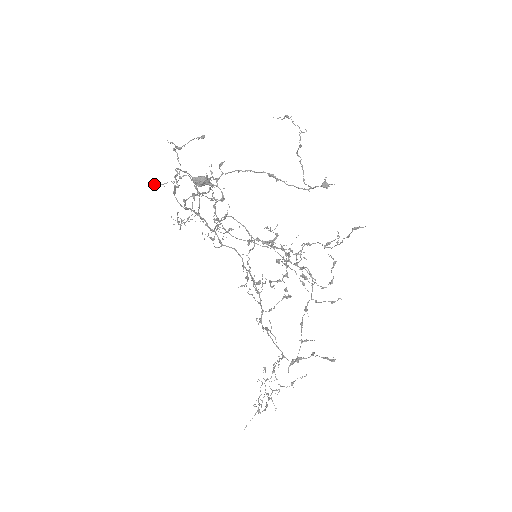
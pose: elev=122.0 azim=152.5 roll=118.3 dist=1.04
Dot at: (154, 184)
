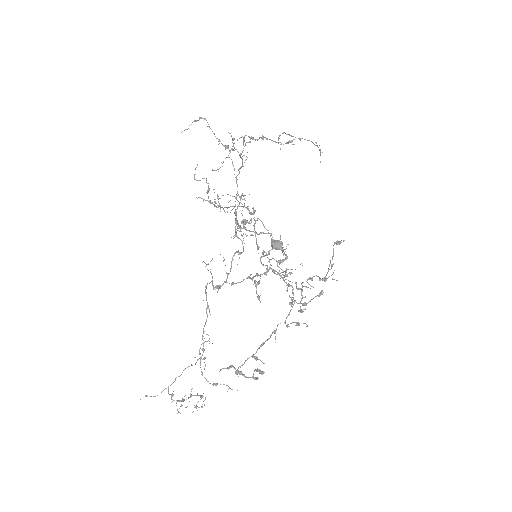
Dot at: (214, 170)
